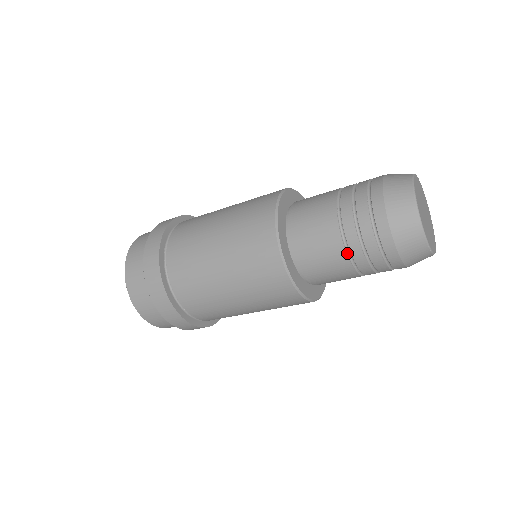
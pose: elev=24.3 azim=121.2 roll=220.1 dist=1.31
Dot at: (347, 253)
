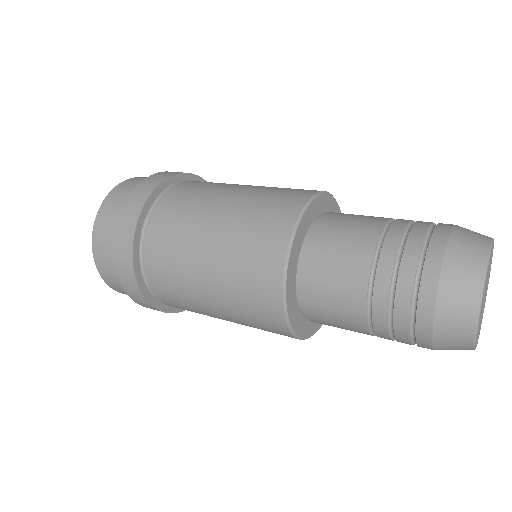
Dot at: (367, 305)
